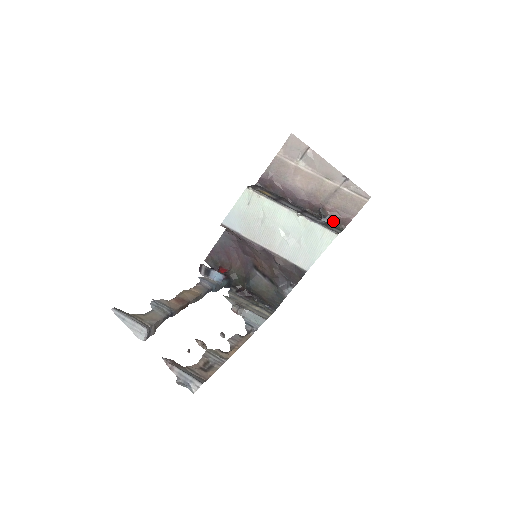
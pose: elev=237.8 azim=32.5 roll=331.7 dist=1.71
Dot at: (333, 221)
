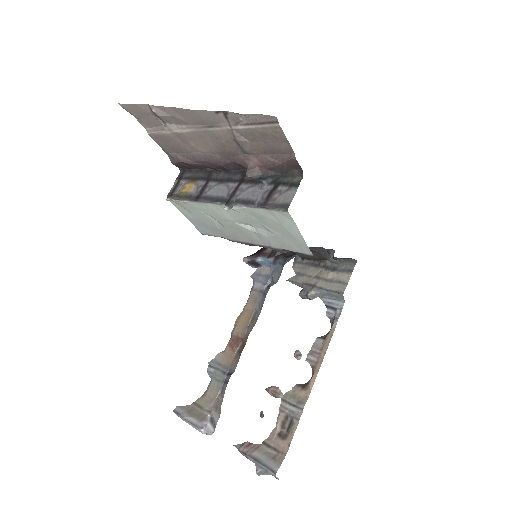
Dot at: (279, 173)
